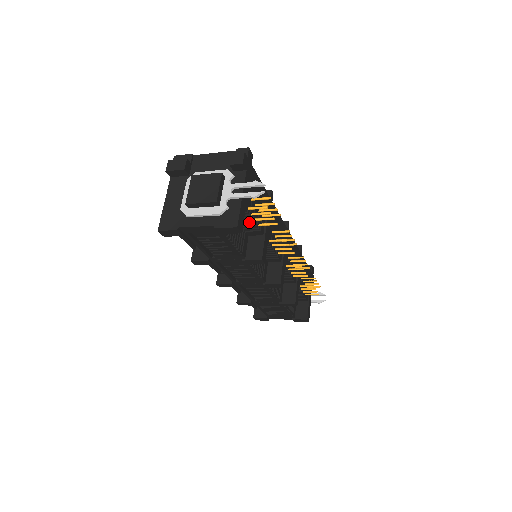
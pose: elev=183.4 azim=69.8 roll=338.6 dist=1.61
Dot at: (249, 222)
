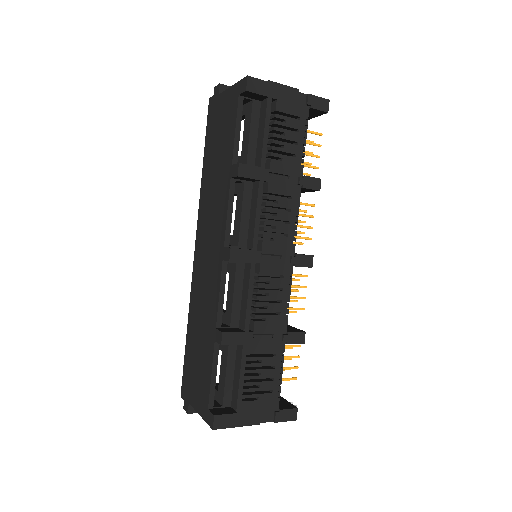
Dot at: occluded
